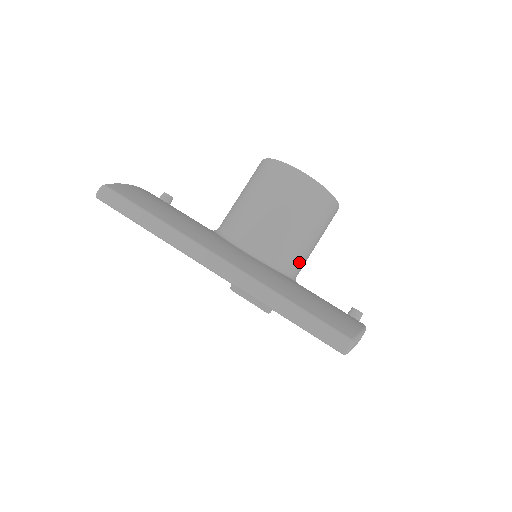
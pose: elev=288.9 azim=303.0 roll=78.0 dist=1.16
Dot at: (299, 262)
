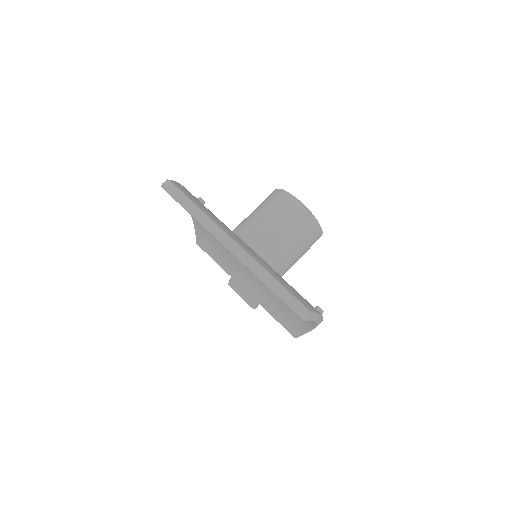
Dot at: (286, 265)
